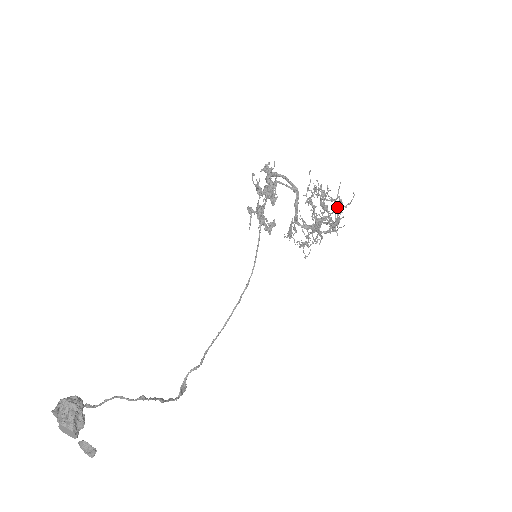
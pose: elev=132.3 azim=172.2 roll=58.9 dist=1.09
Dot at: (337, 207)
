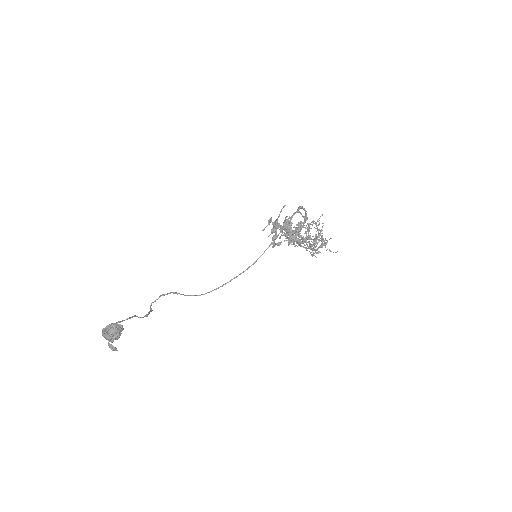
Dot at: (322, 245)
